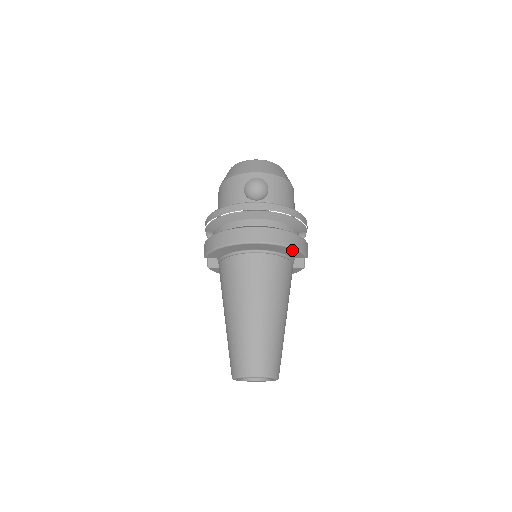
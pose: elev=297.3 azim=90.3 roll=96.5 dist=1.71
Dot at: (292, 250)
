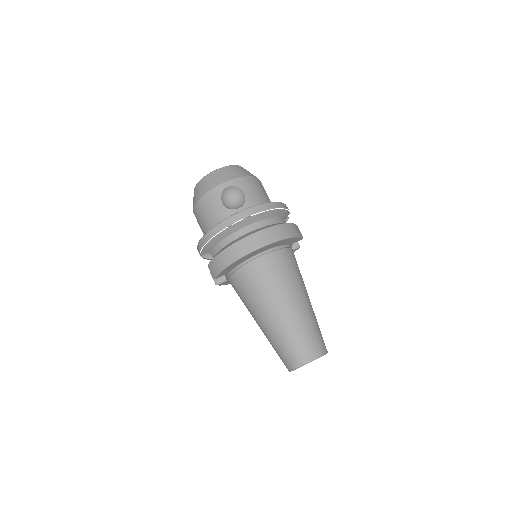
Dot at: (291, 239)
